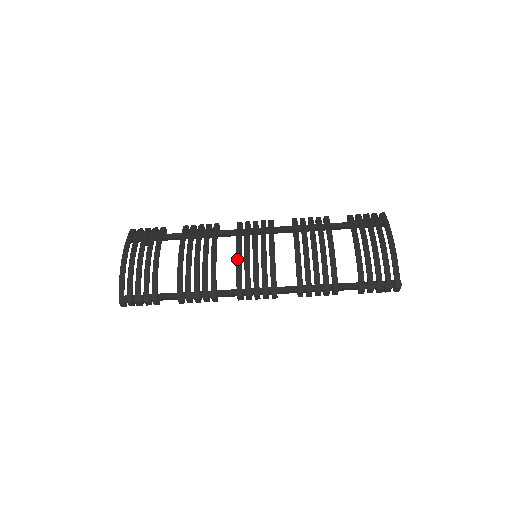
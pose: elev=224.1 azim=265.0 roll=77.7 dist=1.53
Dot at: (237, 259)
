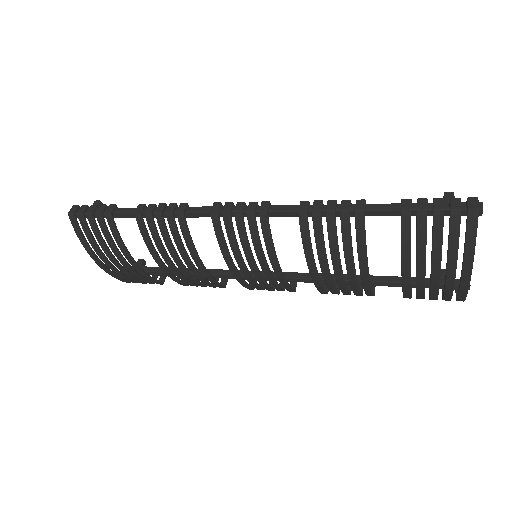
Dot at: (232, 273)
